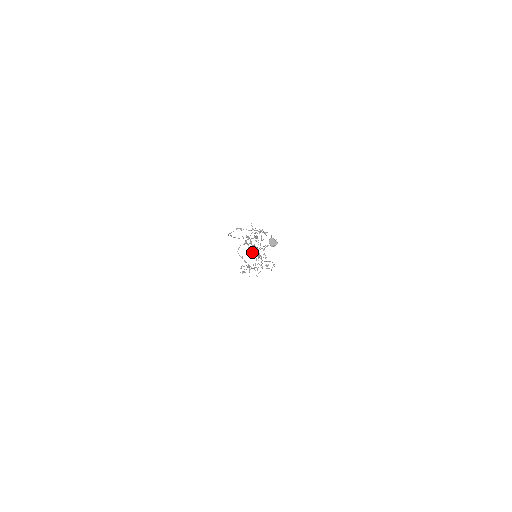
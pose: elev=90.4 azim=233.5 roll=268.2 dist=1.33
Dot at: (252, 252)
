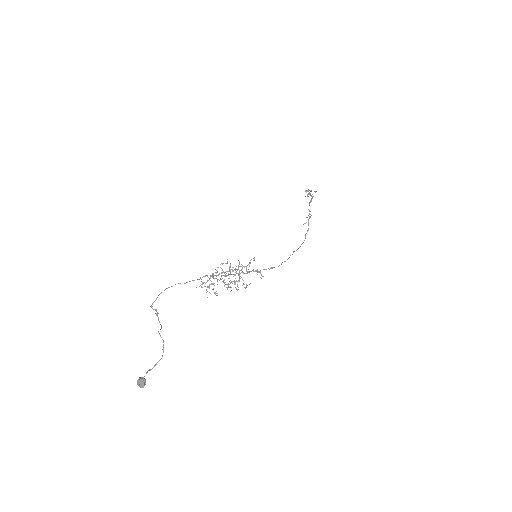
Dot at: (239, 264)
